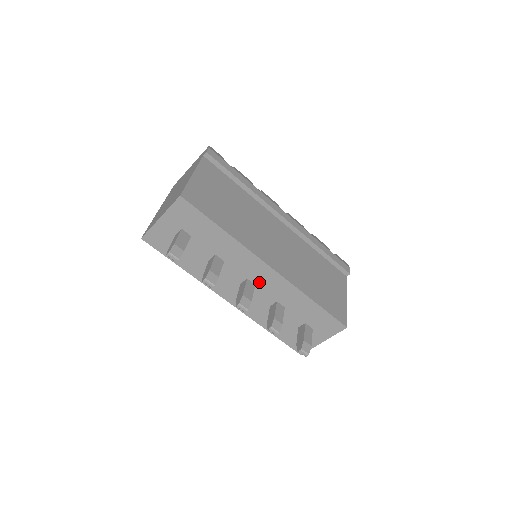
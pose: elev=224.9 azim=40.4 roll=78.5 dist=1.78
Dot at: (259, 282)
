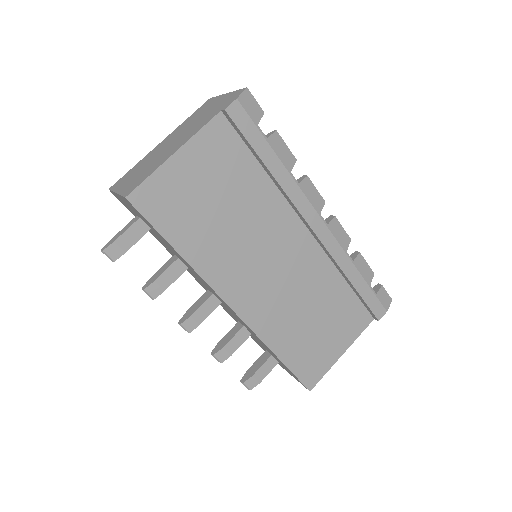
Dot at: (225, 305)
